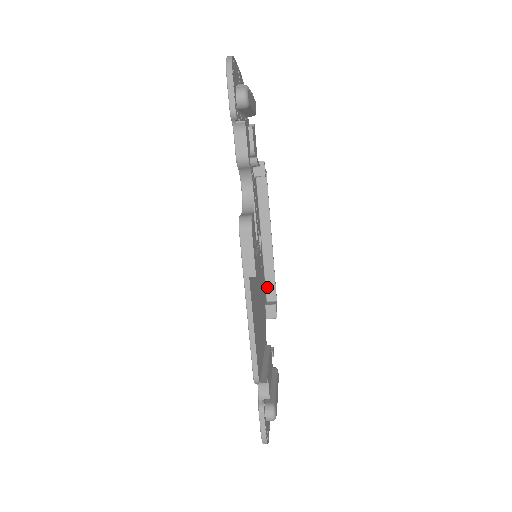
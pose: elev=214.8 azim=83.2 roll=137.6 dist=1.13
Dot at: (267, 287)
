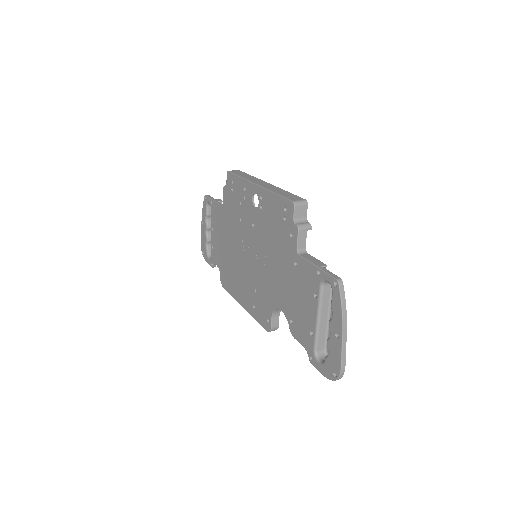
Dot at: occluded
